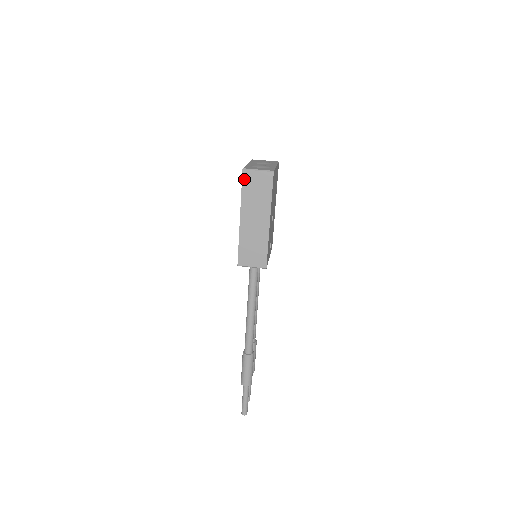
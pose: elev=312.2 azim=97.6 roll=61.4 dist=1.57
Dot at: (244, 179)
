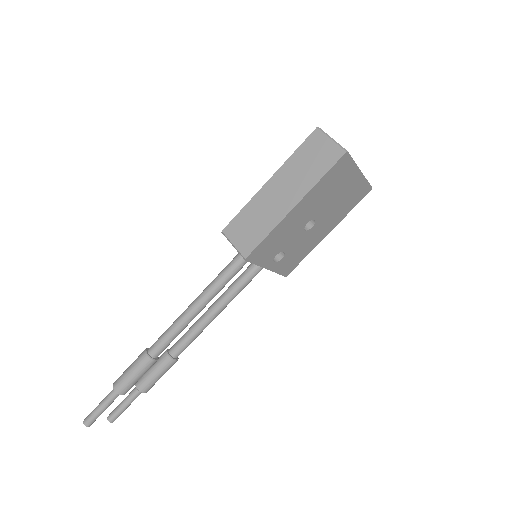
Dot at: (309, 139)
